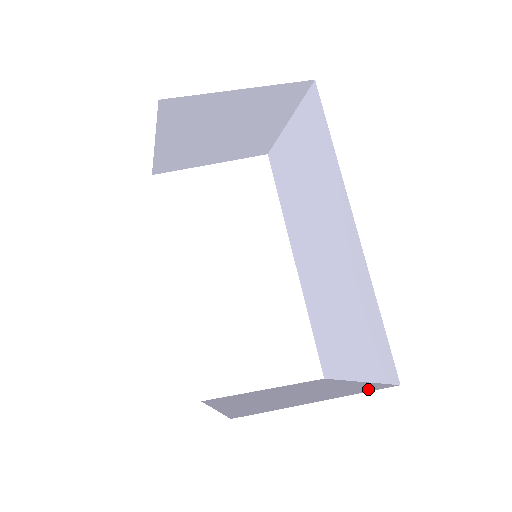
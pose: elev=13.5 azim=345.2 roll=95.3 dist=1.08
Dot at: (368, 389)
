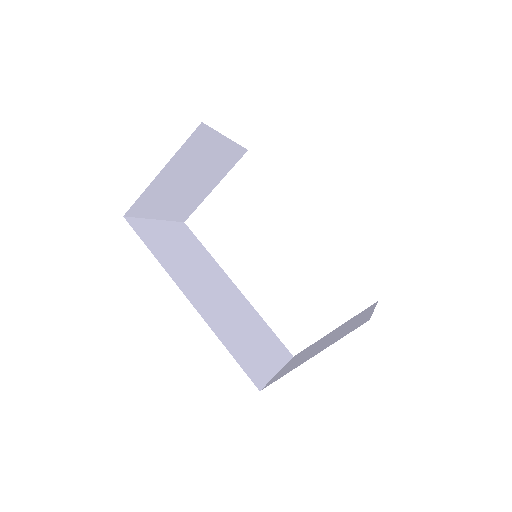
Dot at: (351, 330)
